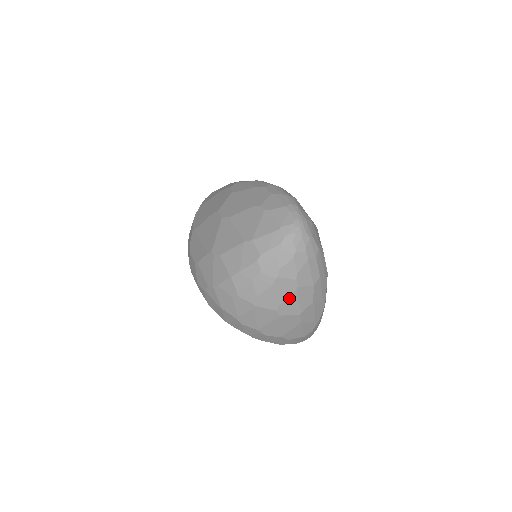
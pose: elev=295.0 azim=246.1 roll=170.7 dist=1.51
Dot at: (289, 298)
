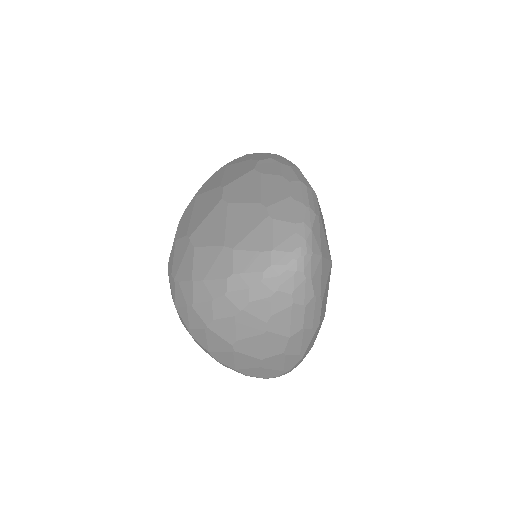
Dot at: (252, 338)
